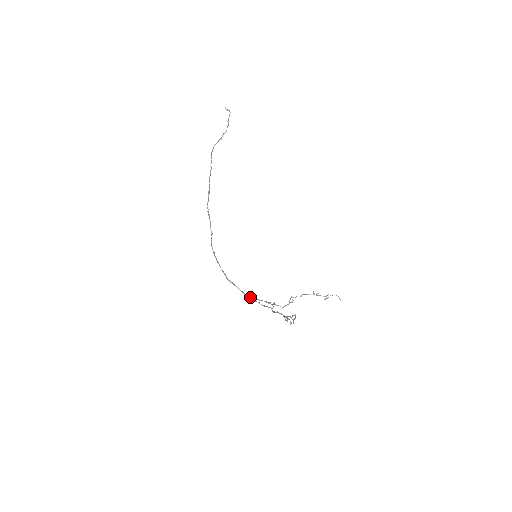
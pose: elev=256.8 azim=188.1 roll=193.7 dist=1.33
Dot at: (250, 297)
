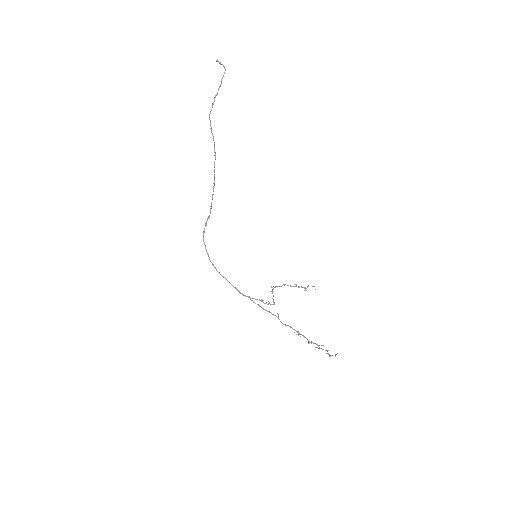
Dot at: (245, 295)
